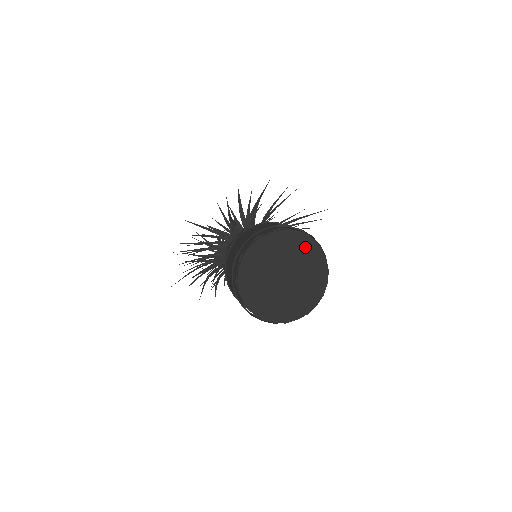
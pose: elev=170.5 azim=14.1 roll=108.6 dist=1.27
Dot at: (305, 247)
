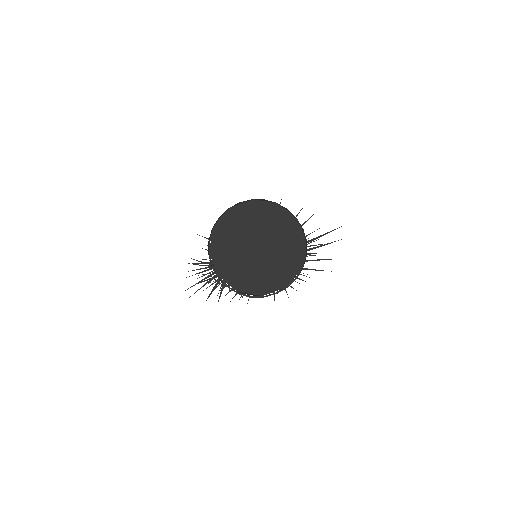
Dot at: (278, 217)
